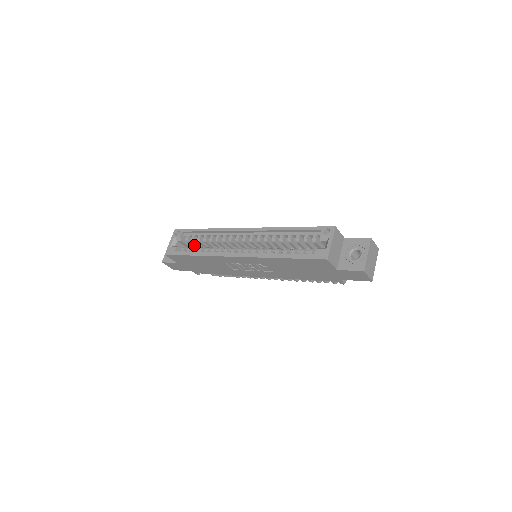
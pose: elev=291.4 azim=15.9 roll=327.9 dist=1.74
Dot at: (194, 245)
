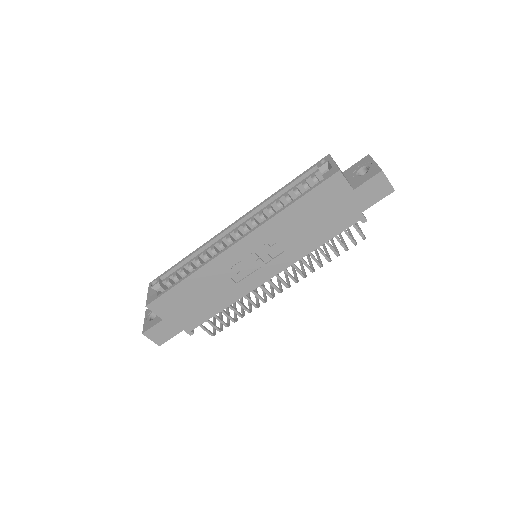
Dot at: occluded
